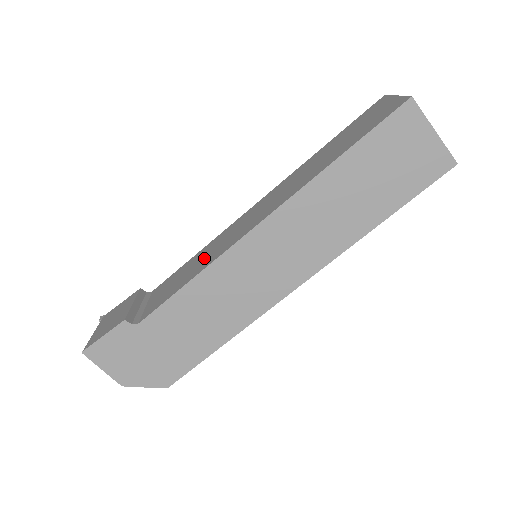
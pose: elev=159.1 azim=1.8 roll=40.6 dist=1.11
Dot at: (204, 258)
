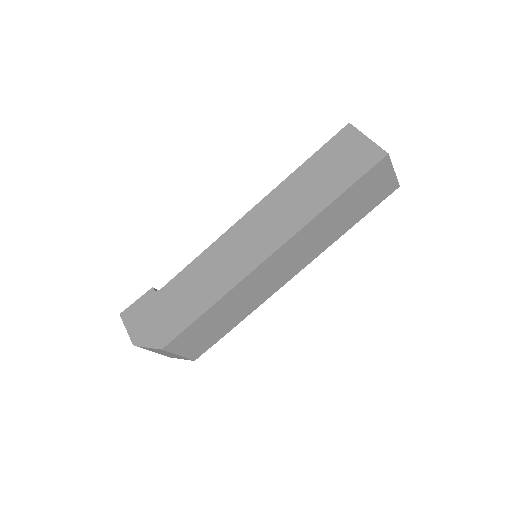
Dot at: occluded
